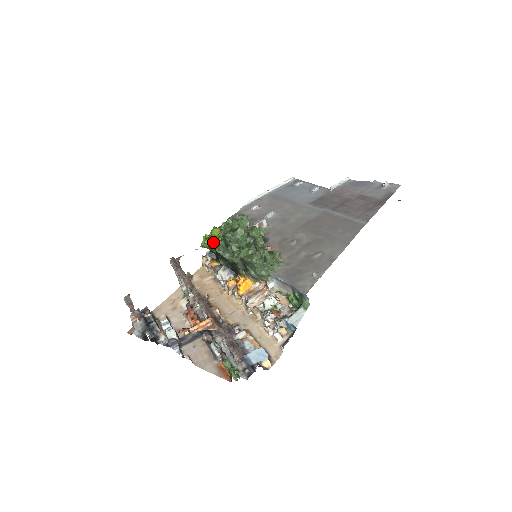
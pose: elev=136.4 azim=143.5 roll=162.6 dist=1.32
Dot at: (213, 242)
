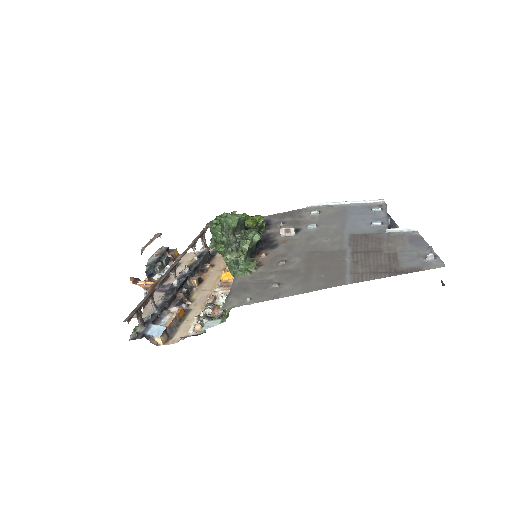
Dot at: occluded
